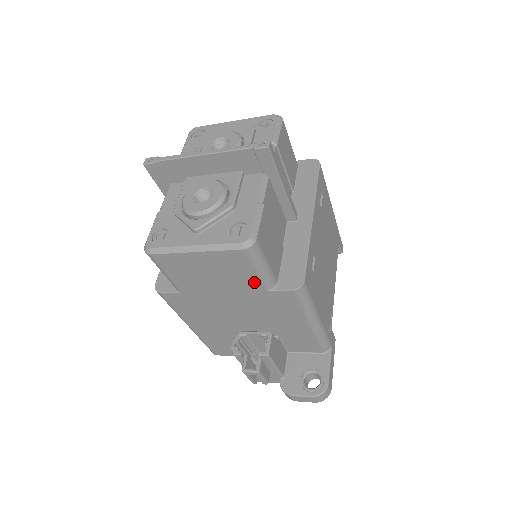
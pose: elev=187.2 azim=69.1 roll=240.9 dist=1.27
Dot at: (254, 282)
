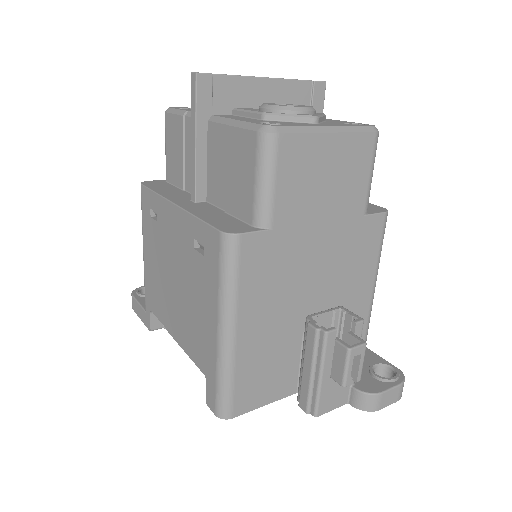
Dot at: (360, 198)
